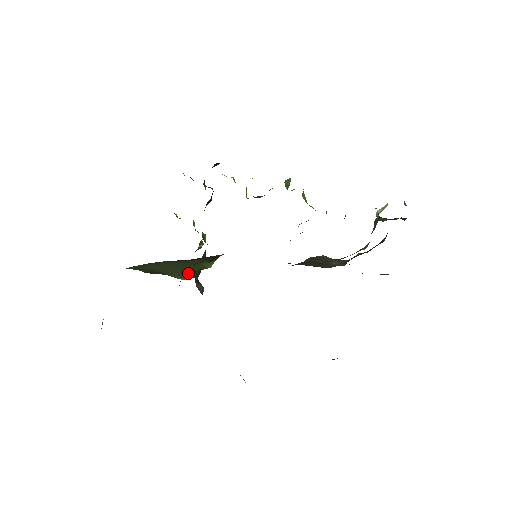
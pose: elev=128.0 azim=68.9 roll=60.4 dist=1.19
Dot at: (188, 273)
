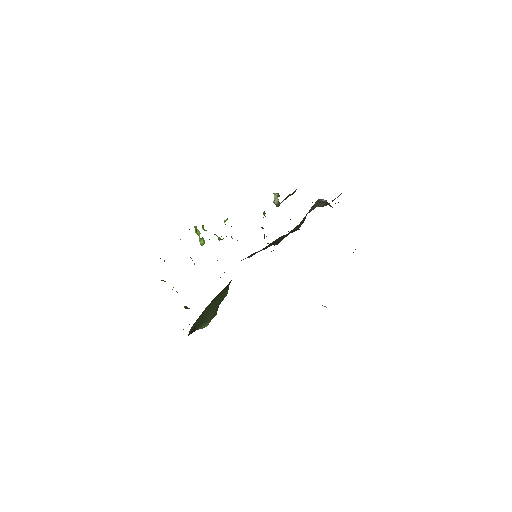
Dot at: (215, 311)
